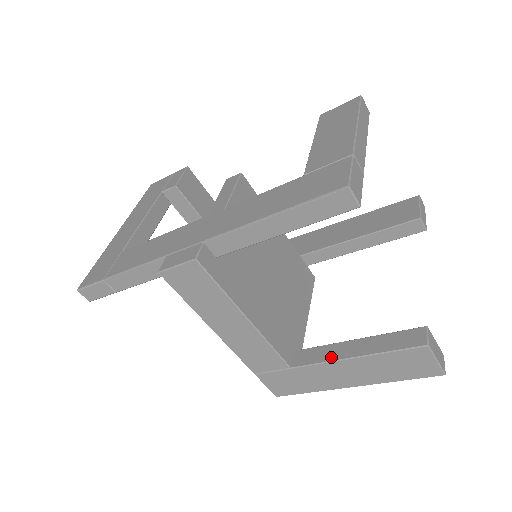
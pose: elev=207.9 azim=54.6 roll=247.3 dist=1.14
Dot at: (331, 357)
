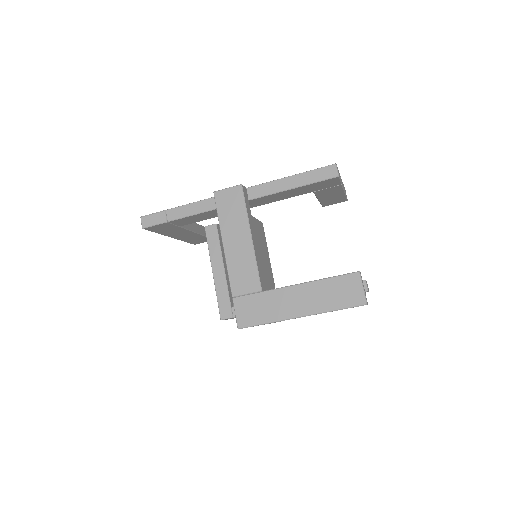
Dot at: (293, 285)
